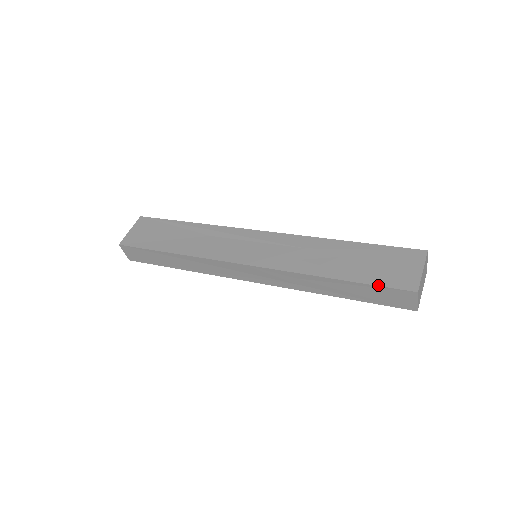
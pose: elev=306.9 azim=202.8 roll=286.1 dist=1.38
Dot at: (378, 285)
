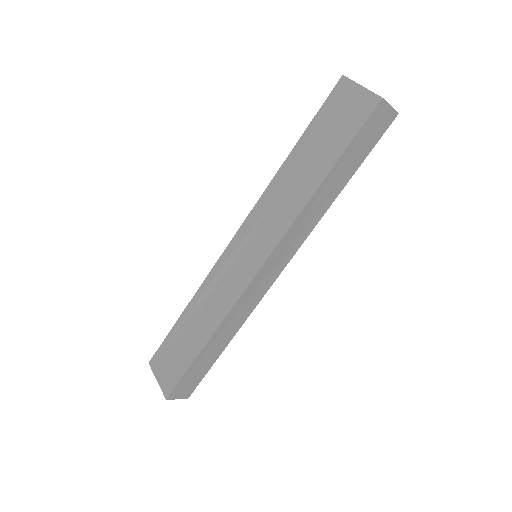
Dot at: (354, 136)
